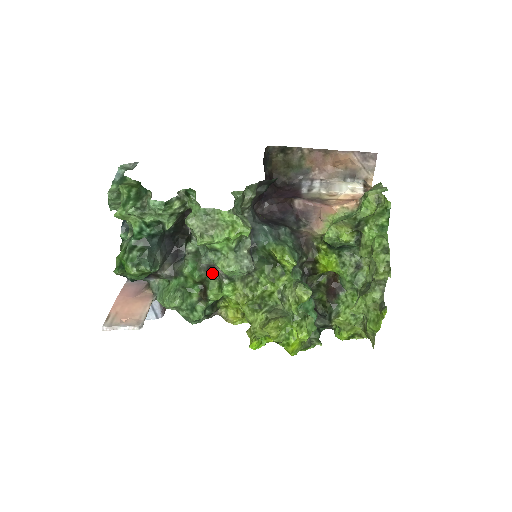
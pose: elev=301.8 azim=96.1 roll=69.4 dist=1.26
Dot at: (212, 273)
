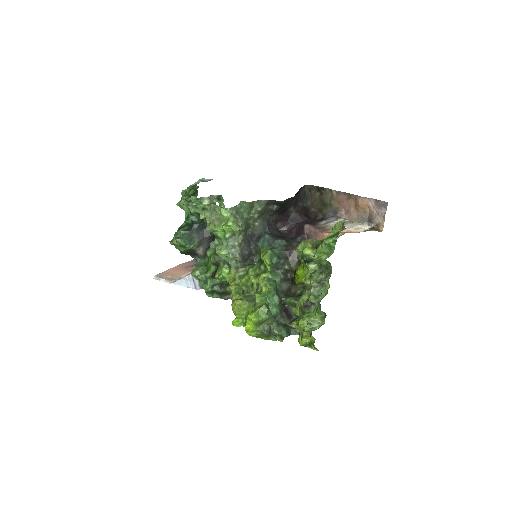
Dot at: (222, 259)
